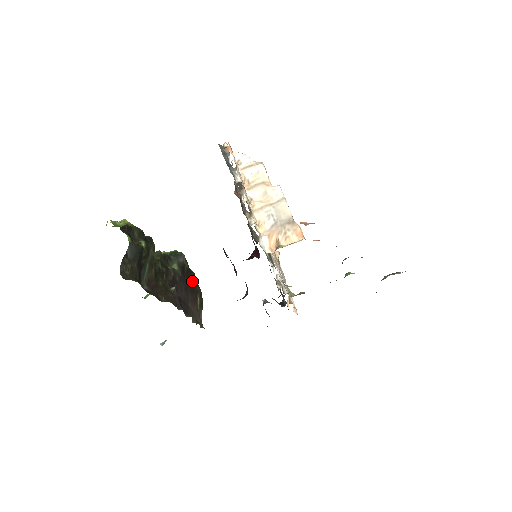
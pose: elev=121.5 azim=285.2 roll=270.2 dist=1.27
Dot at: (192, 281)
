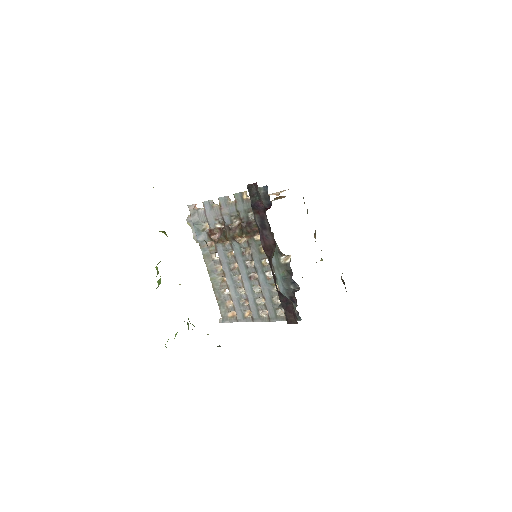
Dot at: occluded
